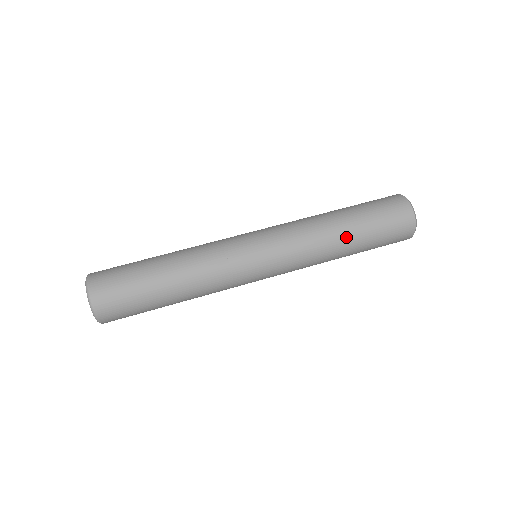
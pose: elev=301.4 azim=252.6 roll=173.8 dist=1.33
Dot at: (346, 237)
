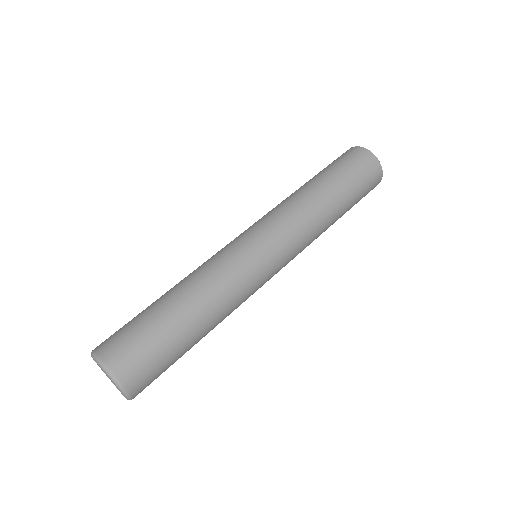
Dot at: (336, 208)
